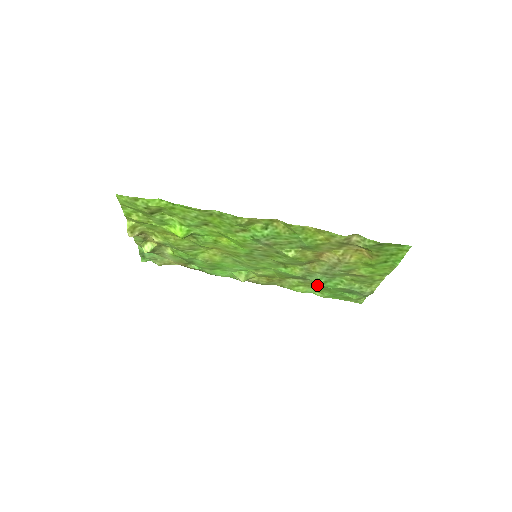
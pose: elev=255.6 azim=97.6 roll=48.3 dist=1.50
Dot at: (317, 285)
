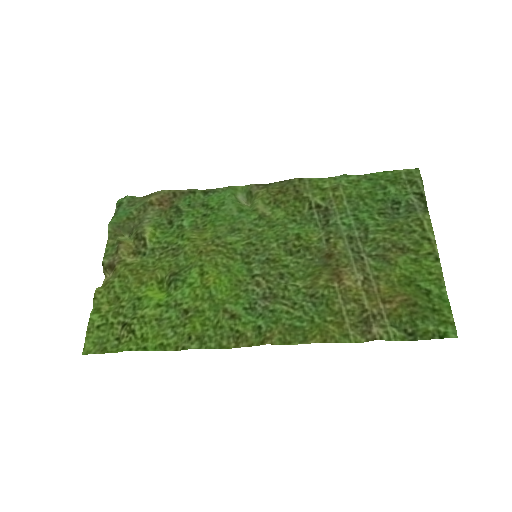
Dot at: (347, 205)
